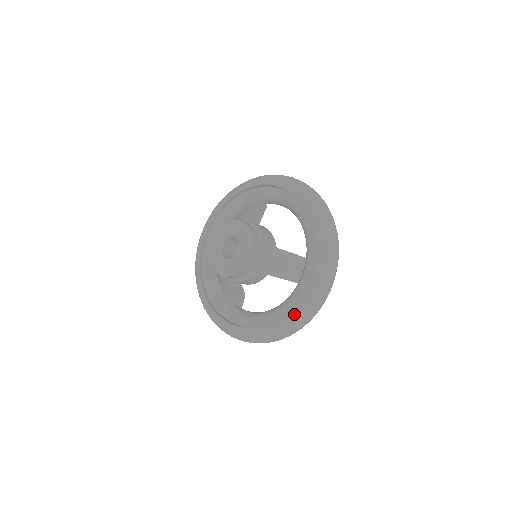
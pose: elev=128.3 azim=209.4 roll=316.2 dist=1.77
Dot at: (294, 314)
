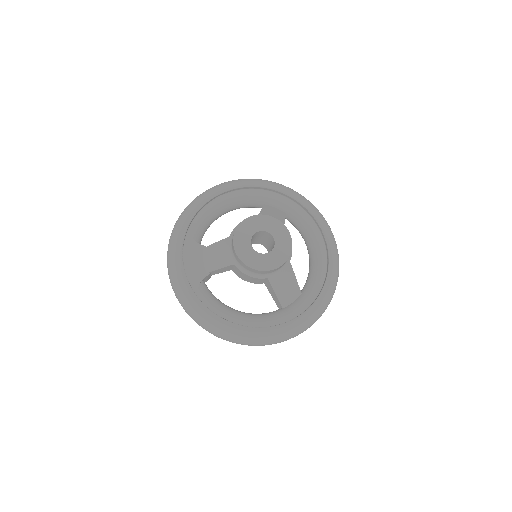
Dot at: (270, 334)
